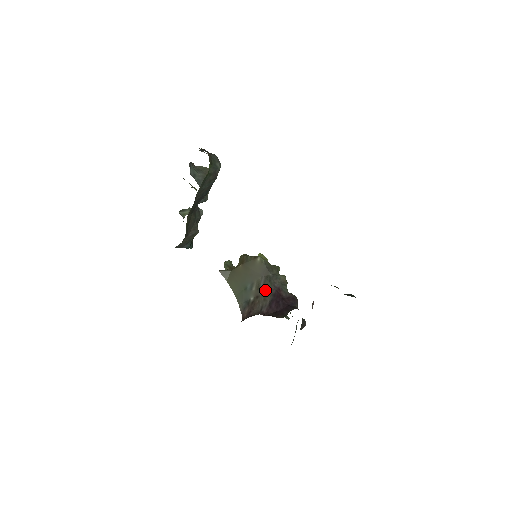
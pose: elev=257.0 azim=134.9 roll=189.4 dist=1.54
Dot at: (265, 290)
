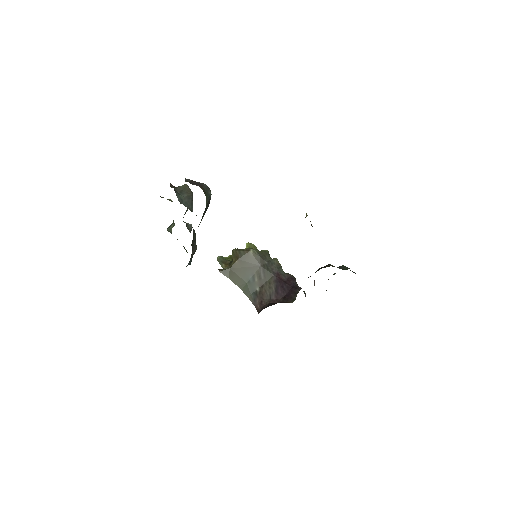
Dot at: (267, 278)
